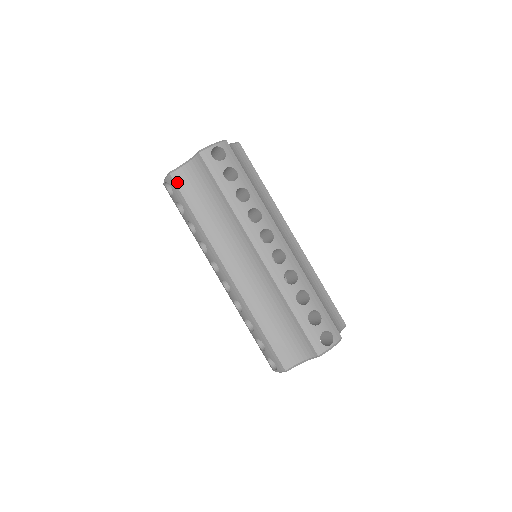
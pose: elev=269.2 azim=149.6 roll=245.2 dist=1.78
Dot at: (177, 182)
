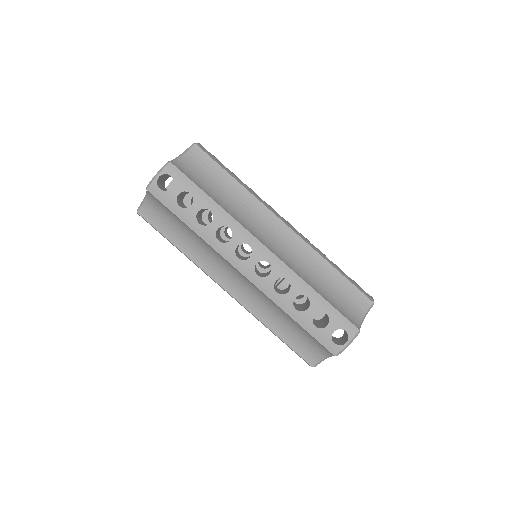
Dot at: (146, 218)
